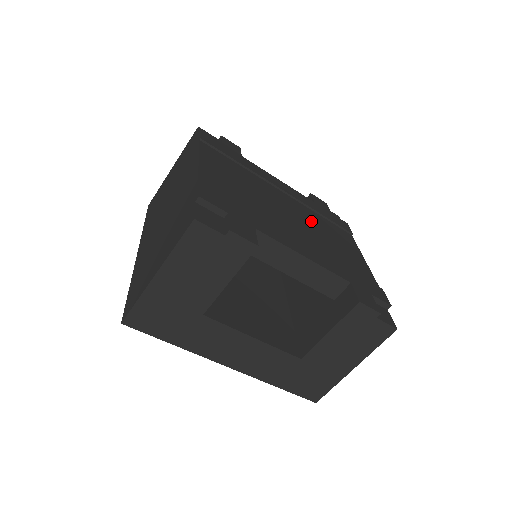
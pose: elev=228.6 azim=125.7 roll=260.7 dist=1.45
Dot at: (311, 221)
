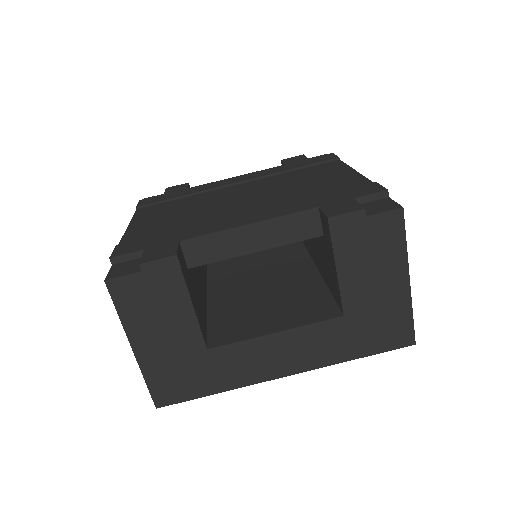
Dot at: (274, 185)
